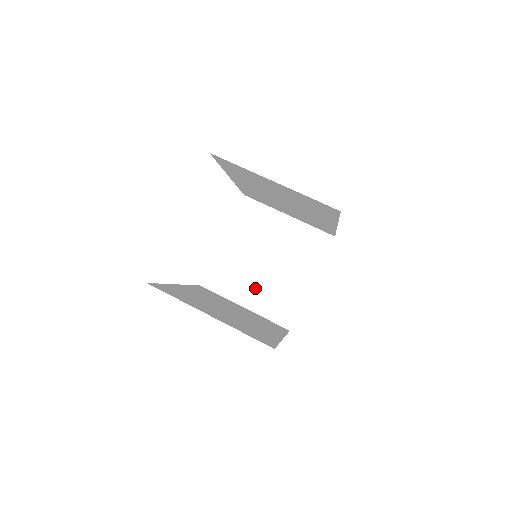
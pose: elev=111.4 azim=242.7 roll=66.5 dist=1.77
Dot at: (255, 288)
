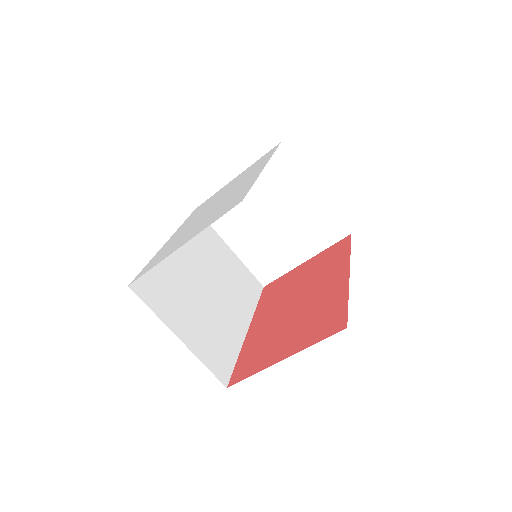
Dot at: (249, 238)
